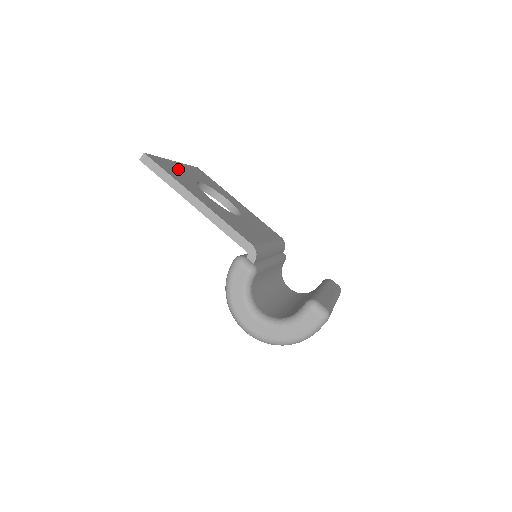
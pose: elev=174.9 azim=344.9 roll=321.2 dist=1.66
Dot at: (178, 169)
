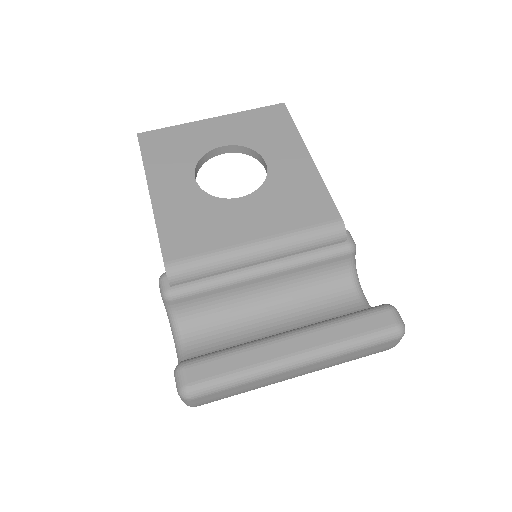
Dot at: (193, 136)
